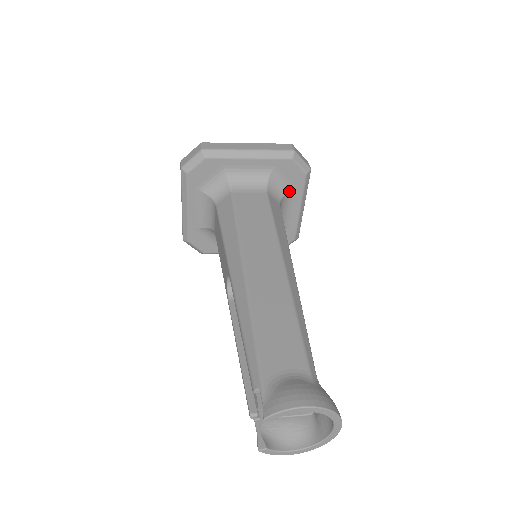
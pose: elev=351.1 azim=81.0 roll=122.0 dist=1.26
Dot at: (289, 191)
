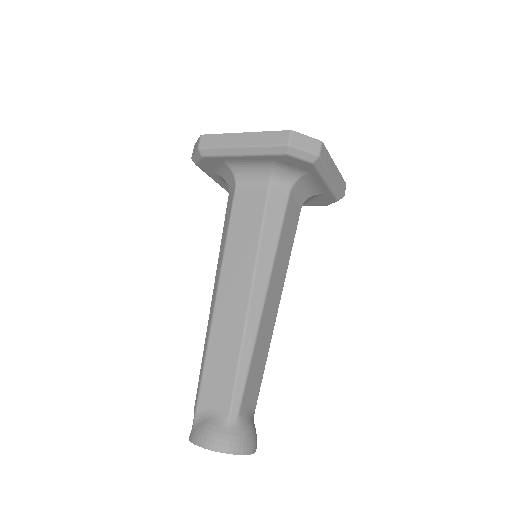
Dot at: (302, 175)
